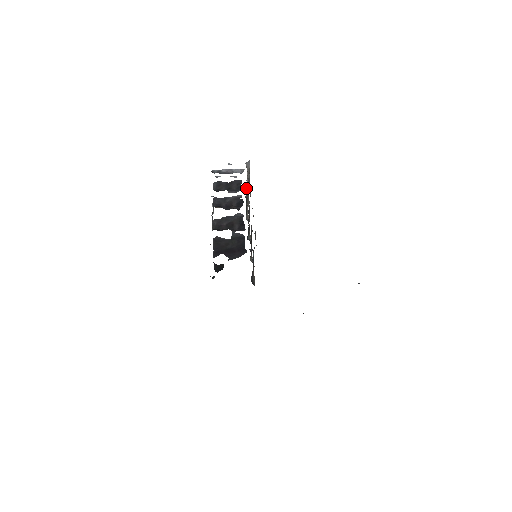
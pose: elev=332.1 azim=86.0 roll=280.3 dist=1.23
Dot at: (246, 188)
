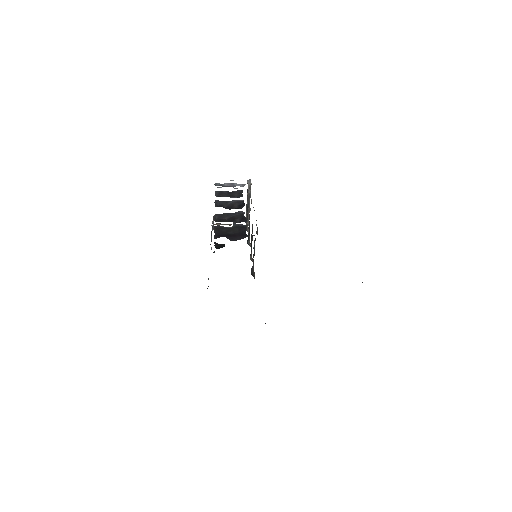
Dot at: occluded
